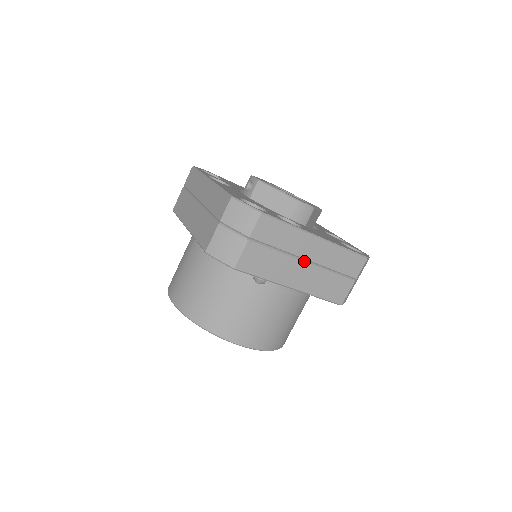
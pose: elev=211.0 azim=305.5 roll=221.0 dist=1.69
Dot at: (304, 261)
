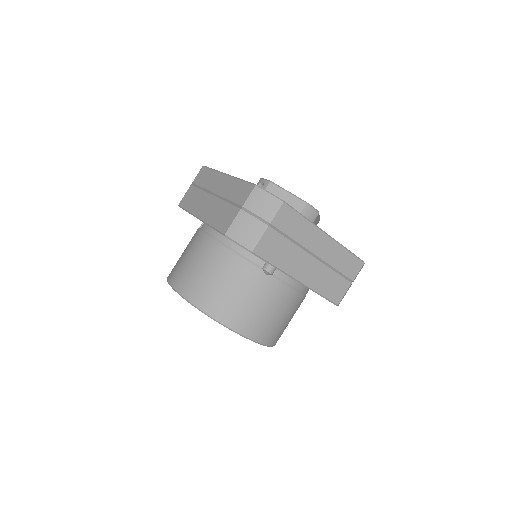
Dot at: (312, 256)
